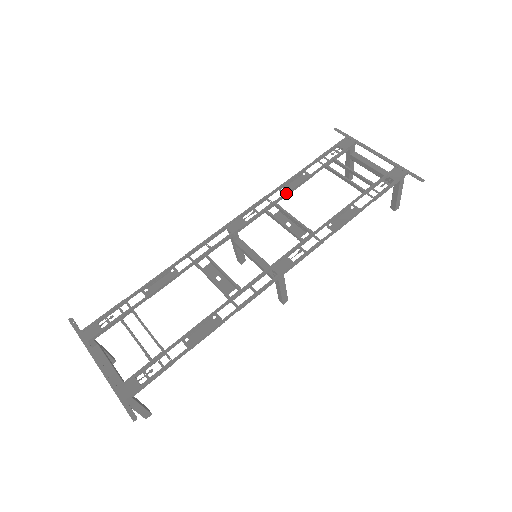
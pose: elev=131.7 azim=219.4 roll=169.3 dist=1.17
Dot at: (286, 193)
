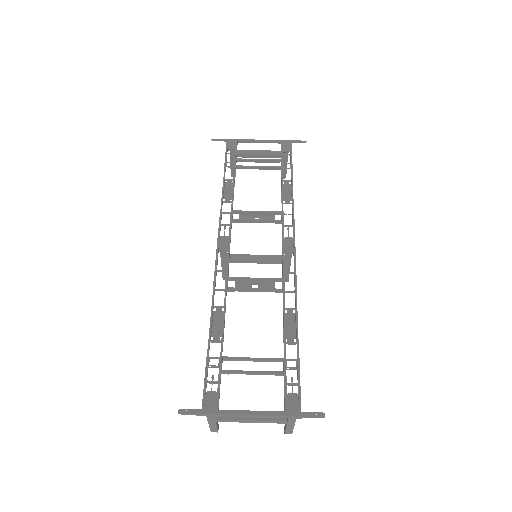
Dot at: (232, 200)
